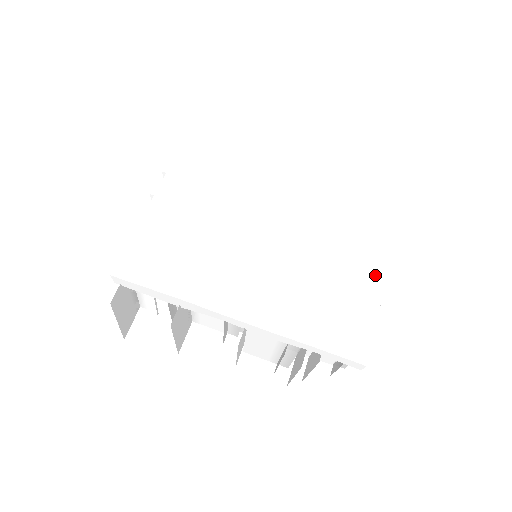
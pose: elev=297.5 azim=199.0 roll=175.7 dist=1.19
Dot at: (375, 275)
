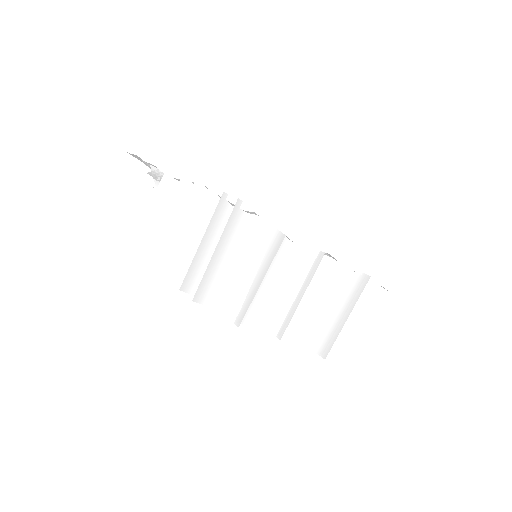
Dot at: occluded
